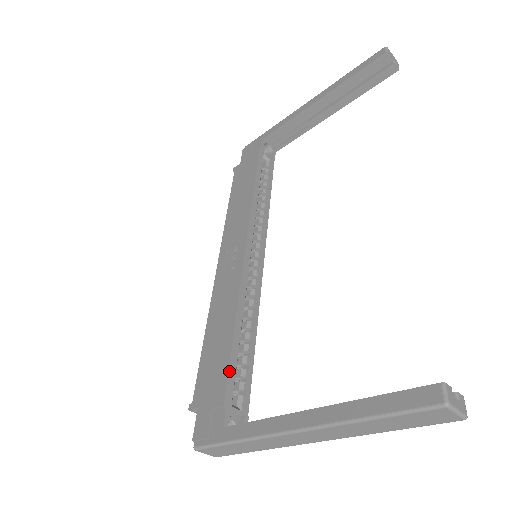
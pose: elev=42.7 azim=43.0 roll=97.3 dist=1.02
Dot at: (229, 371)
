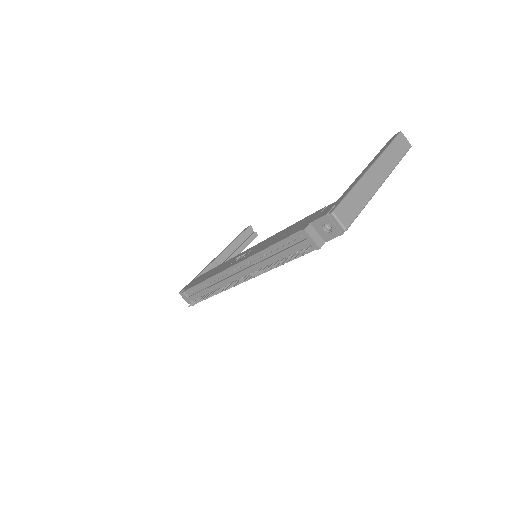
Dot at: (309, 216)
